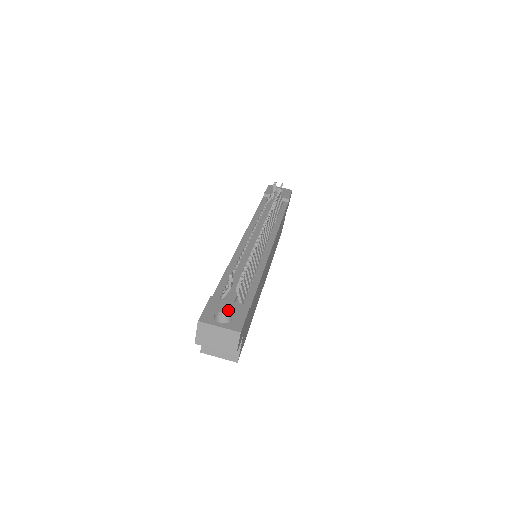
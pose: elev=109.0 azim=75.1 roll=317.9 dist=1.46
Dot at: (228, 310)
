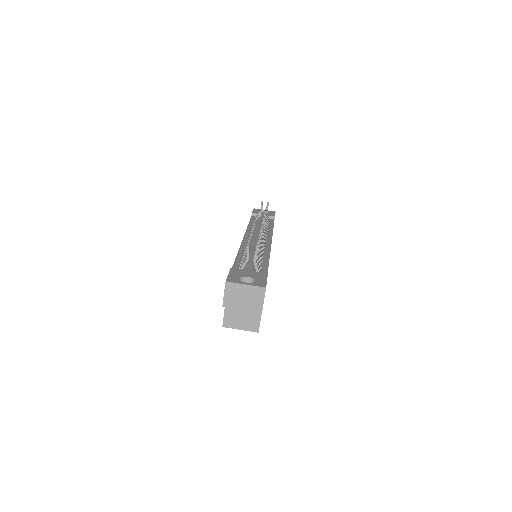
Dot at: (249, 275)
